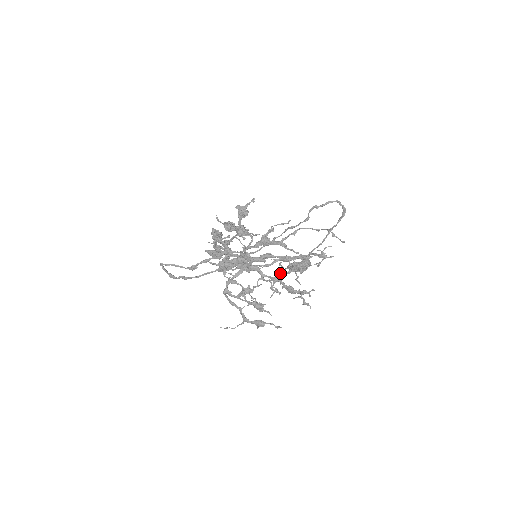
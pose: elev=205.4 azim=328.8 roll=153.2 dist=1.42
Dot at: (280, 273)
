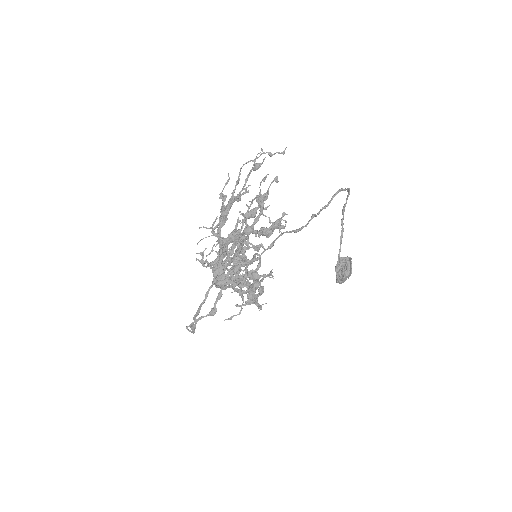
Dot at: (246, 223)
